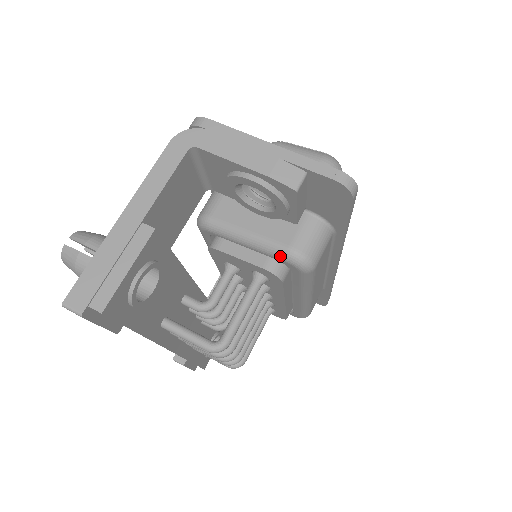
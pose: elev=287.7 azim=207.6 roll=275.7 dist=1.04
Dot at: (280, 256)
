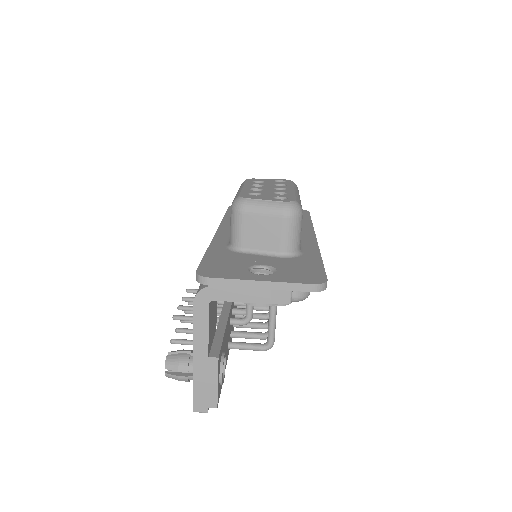
Dot at: occluded
